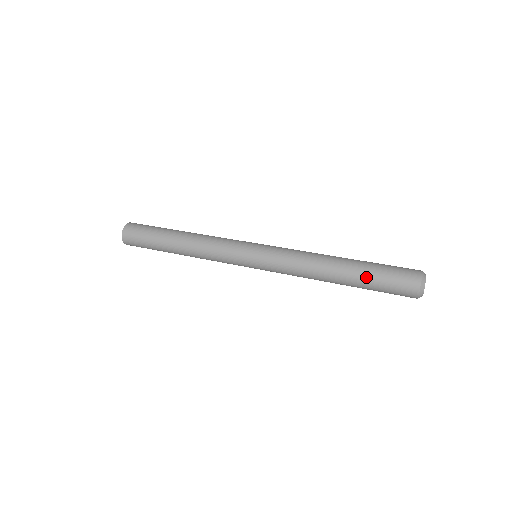
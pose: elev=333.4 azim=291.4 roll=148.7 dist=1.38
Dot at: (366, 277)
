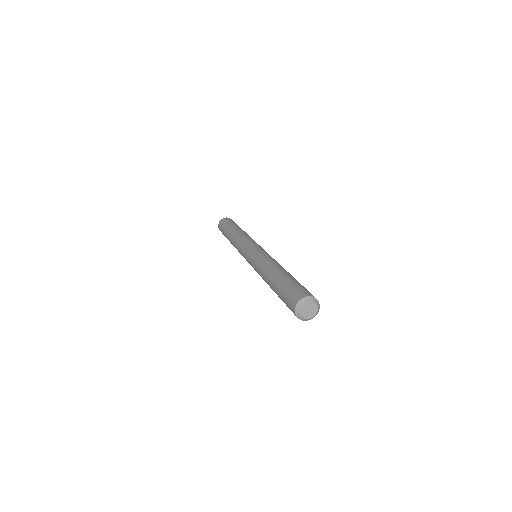
Dot at: (284, 280)
